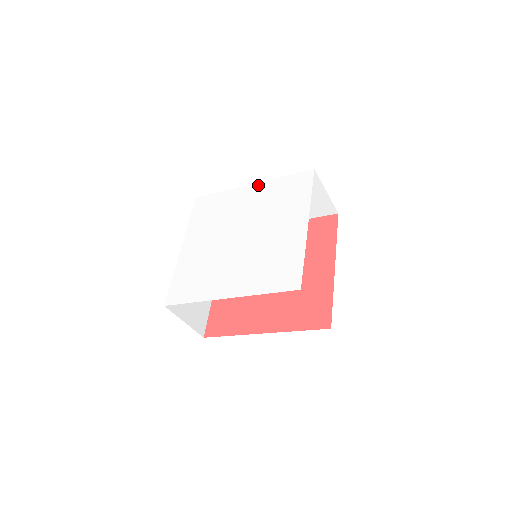
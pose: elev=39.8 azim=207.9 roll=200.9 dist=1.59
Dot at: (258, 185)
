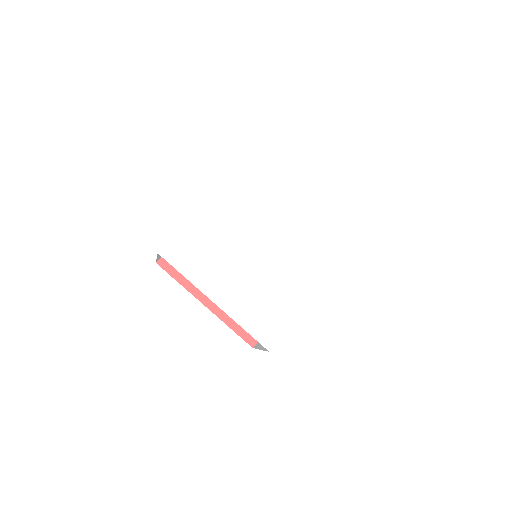
Dot at: (223, 199)
